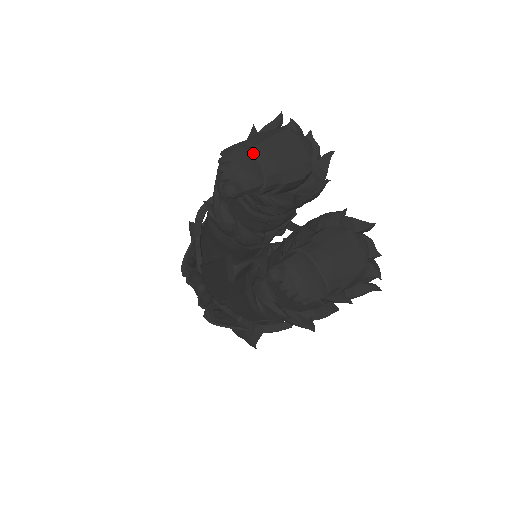
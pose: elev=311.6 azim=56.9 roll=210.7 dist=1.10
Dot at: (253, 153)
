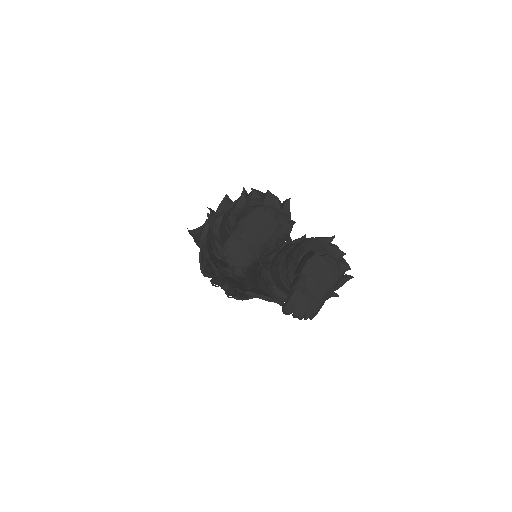
Dot at: (242, 240)
